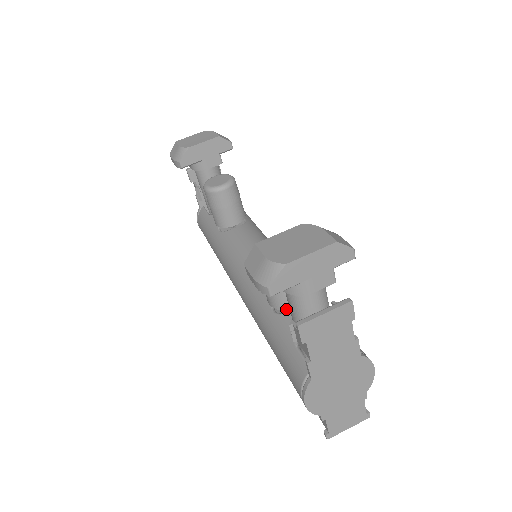
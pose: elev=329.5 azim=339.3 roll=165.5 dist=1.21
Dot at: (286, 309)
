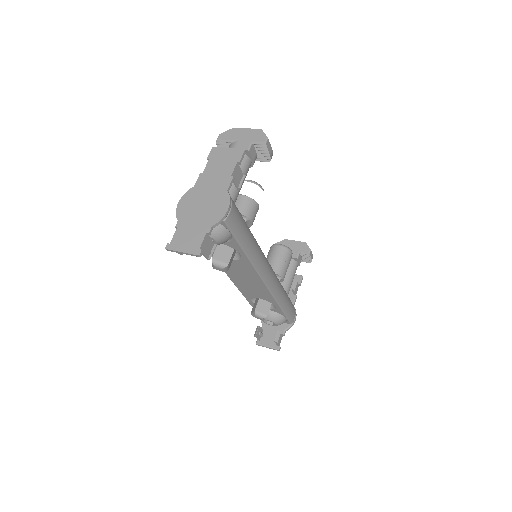
Dot at: occluded
